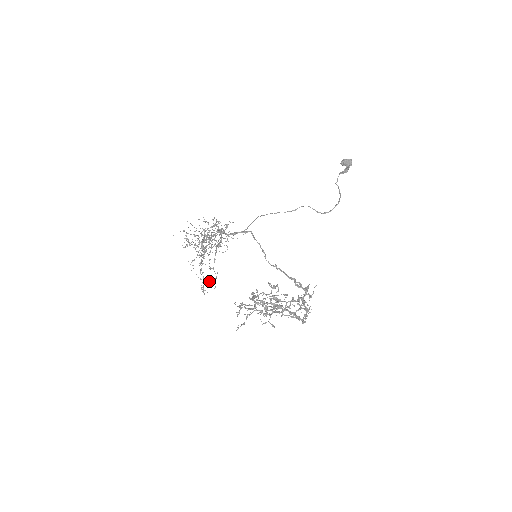
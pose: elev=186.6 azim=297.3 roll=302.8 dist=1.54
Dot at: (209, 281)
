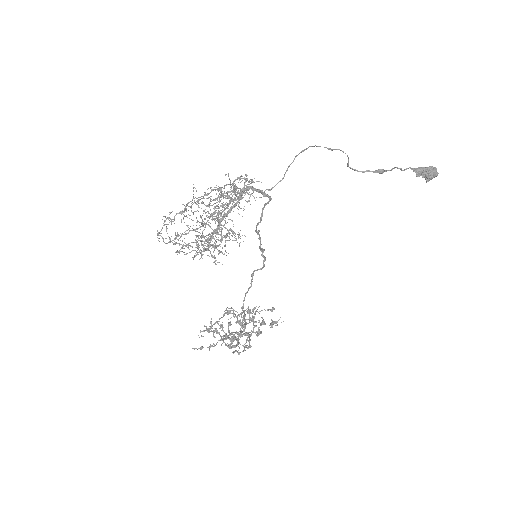
Dot at: occluded
